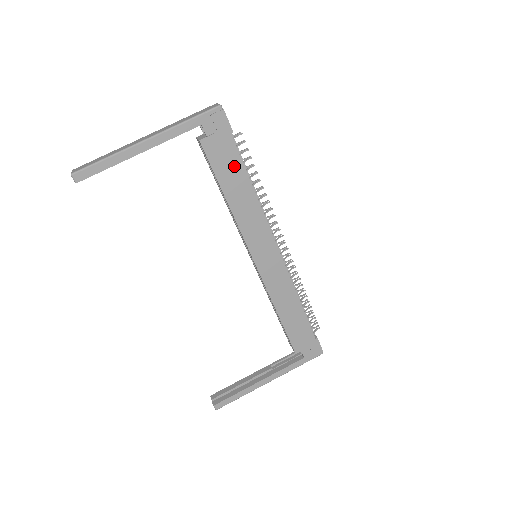
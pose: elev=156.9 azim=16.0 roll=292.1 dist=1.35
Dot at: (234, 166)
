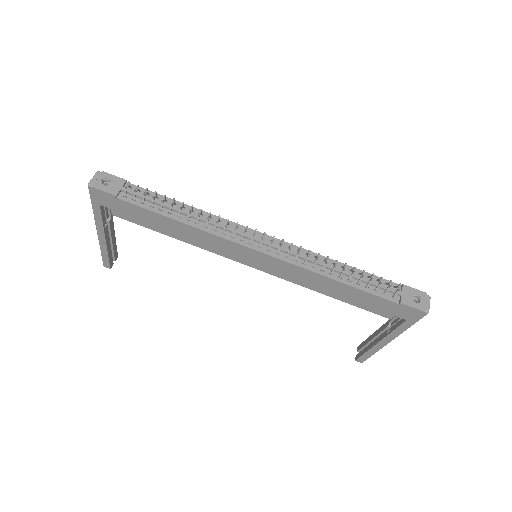
Dot at: (148, 215)
